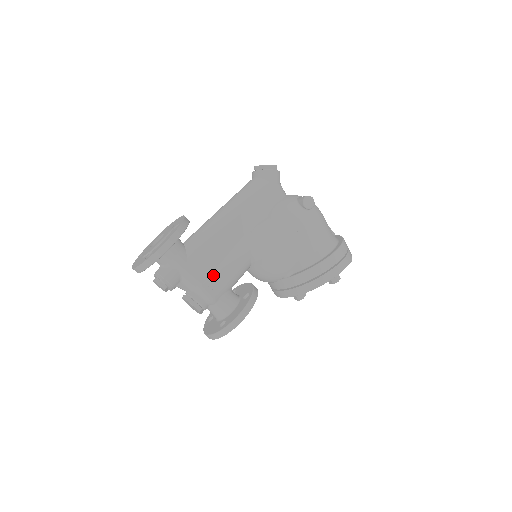
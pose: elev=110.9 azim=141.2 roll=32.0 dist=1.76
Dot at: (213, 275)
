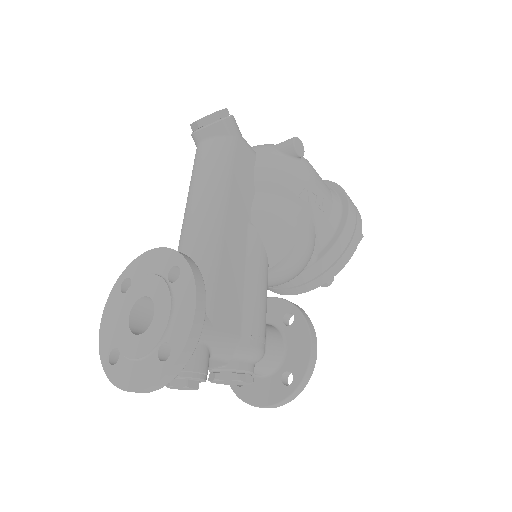
Dot at: (247, 318)
